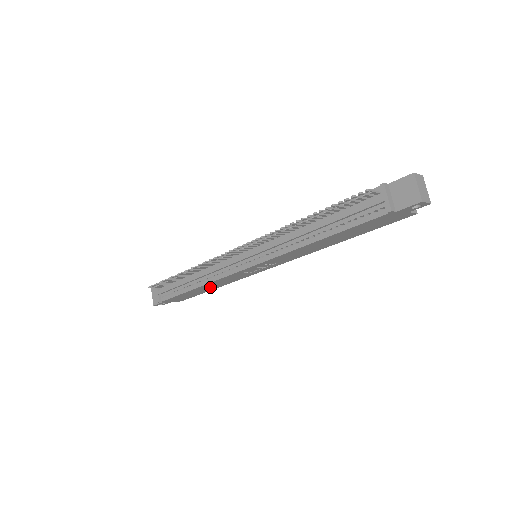
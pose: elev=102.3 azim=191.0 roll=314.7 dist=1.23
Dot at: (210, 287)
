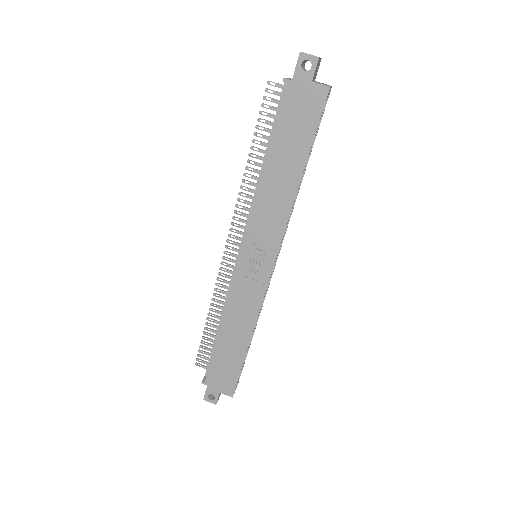
Dot at: (237, 335)
